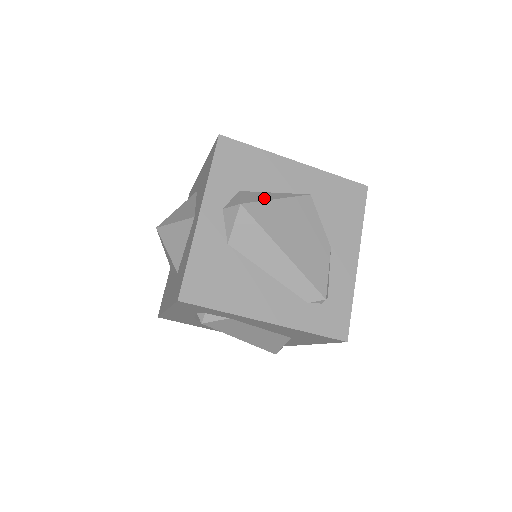
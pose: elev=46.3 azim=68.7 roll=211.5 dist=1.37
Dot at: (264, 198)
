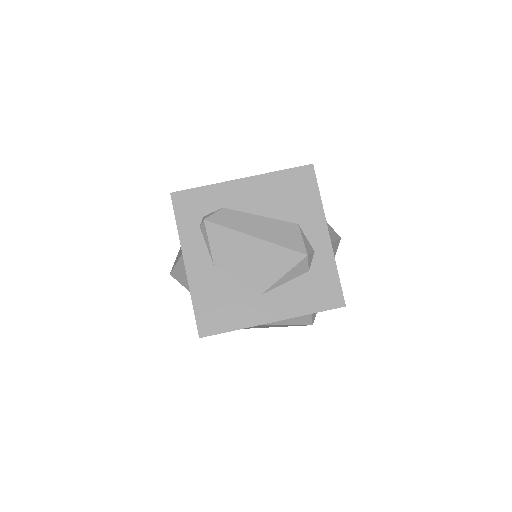
Dot at: occluded
